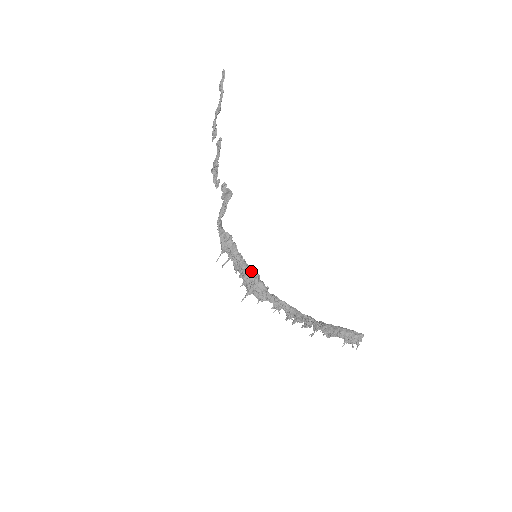
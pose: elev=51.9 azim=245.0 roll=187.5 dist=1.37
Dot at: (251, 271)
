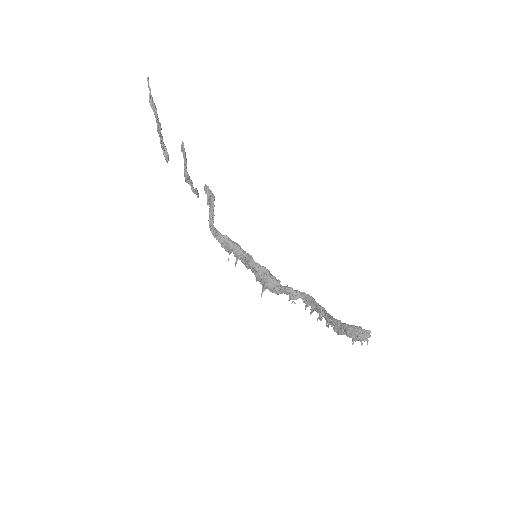
Dot at: (259, 268)
